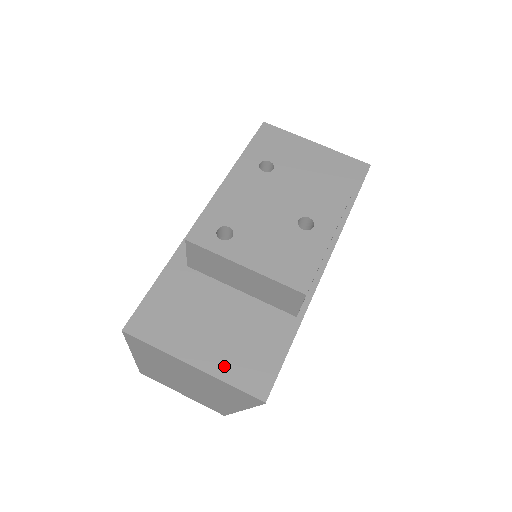
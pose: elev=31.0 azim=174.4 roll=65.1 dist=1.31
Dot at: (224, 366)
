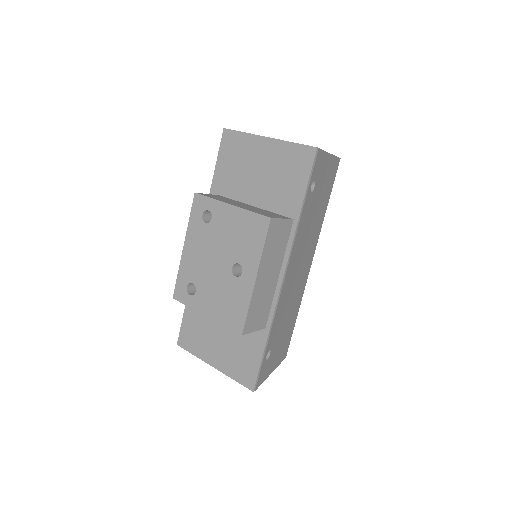
Dot at: (228, 367)
